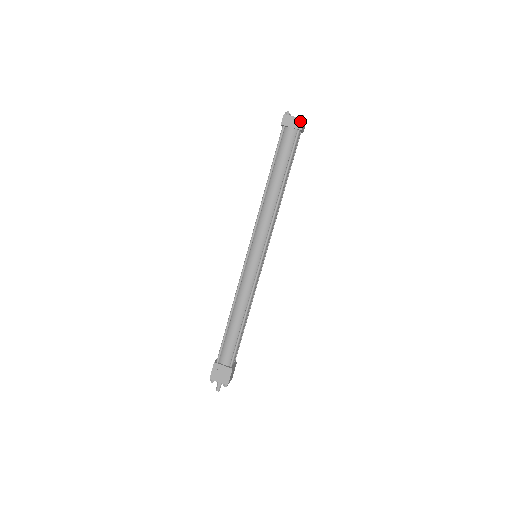
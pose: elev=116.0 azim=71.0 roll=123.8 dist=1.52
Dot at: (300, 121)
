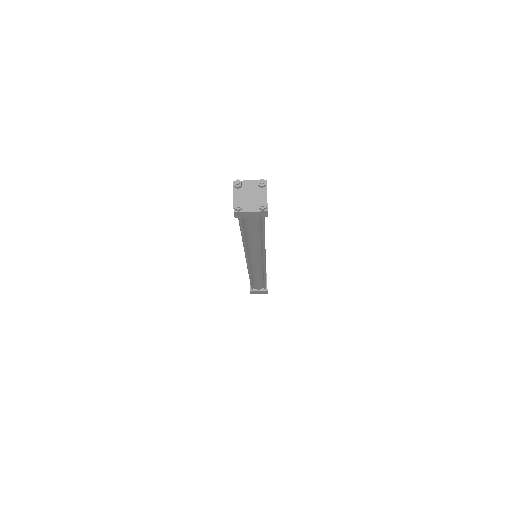
Dot at: (262, 213)
